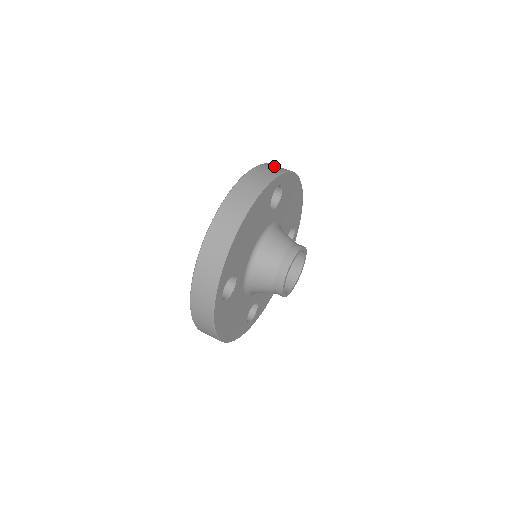
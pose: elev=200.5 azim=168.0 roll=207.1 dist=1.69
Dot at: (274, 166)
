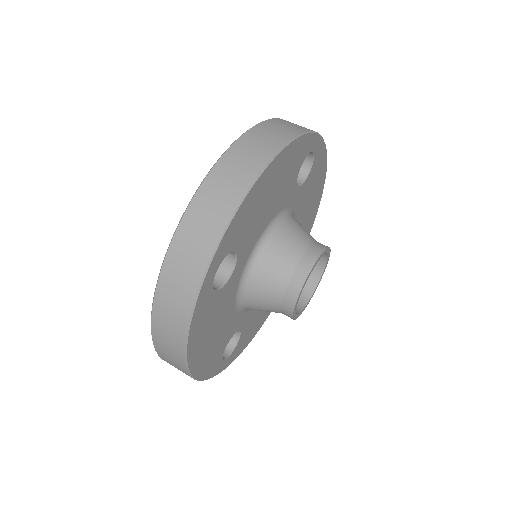
Dot at: occluded
